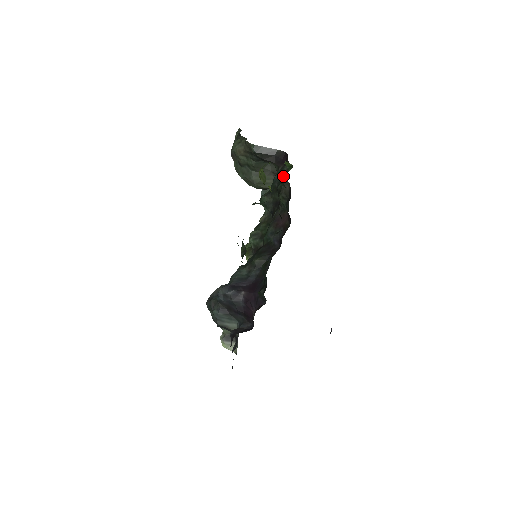
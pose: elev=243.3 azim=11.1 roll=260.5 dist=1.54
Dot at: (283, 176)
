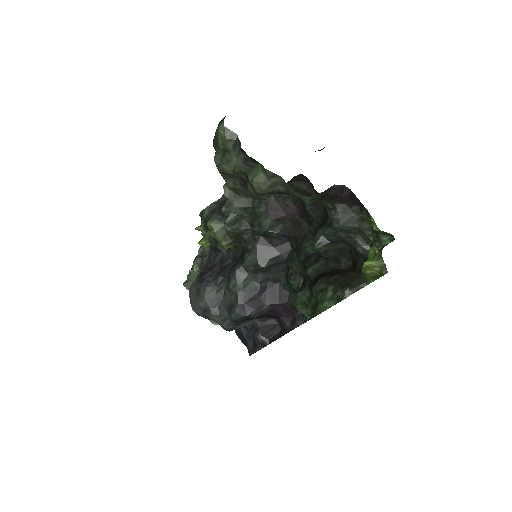
Dot at: (357, 229)
